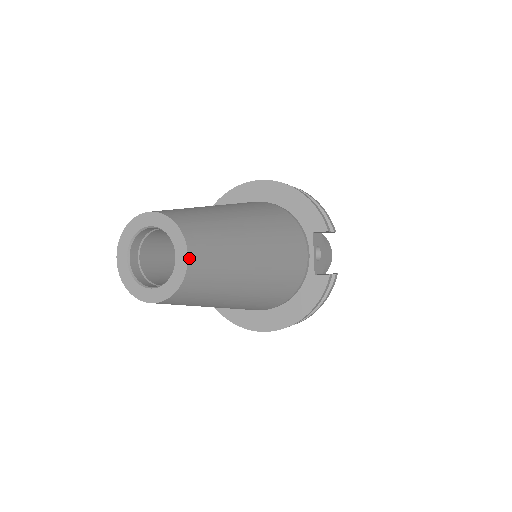
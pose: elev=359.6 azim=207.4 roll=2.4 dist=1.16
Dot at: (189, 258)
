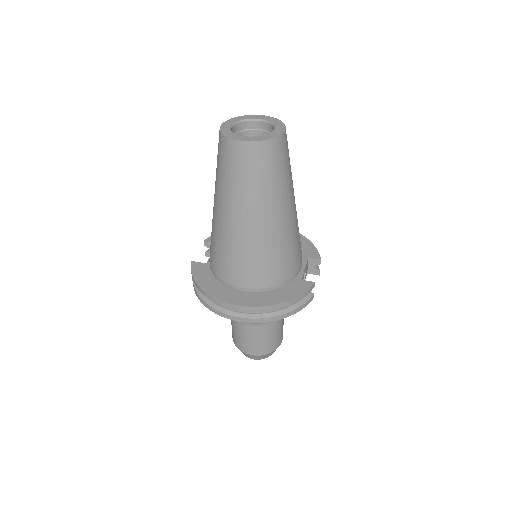
Dot at: (284, 132)
